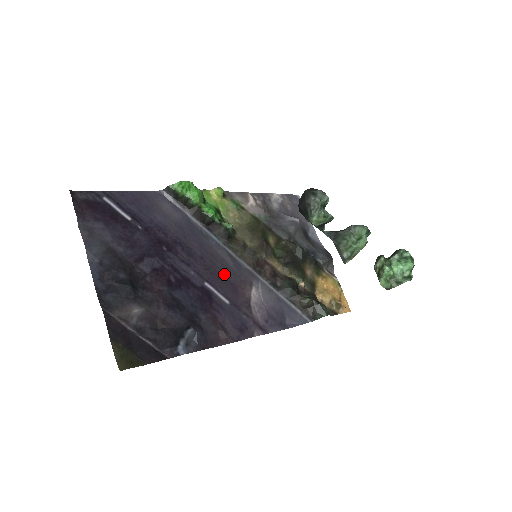
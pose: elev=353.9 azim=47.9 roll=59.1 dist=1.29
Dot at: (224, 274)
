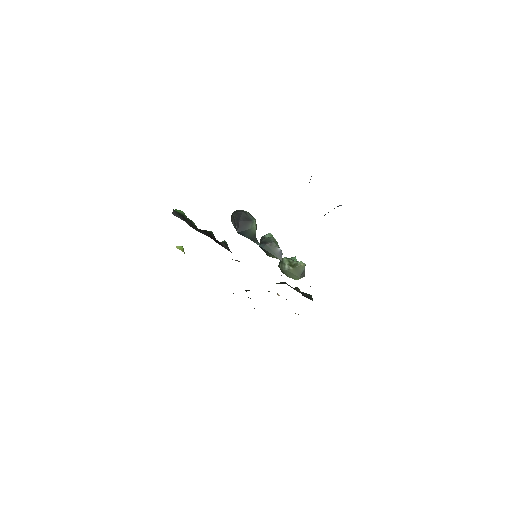
Dot at: occluded
